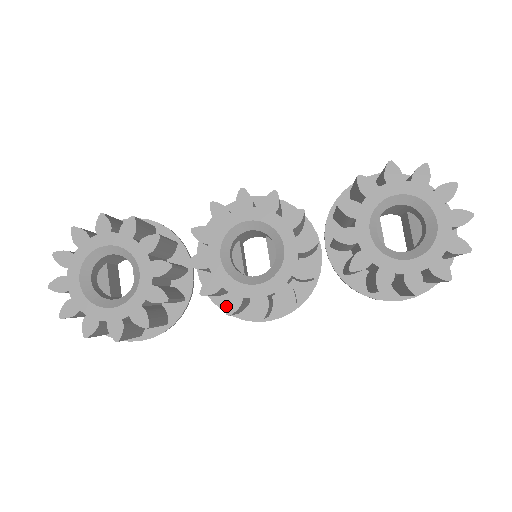
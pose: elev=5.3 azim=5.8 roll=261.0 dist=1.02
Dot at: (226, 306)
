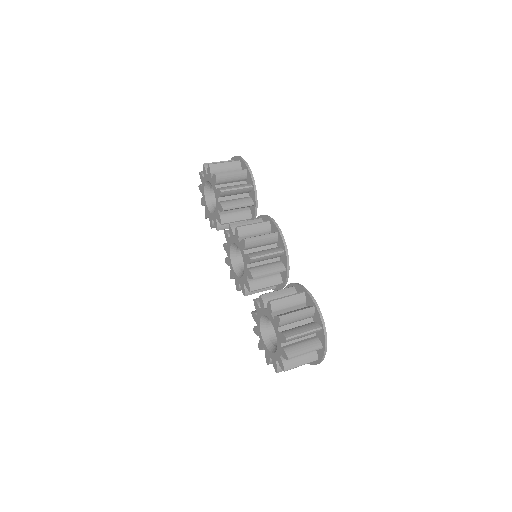
Dot at: (226, 259)
